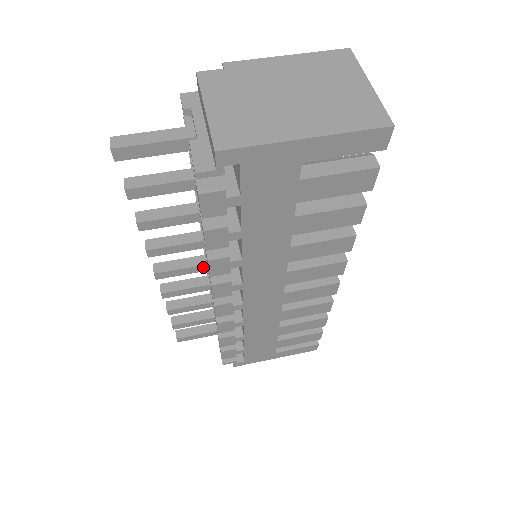
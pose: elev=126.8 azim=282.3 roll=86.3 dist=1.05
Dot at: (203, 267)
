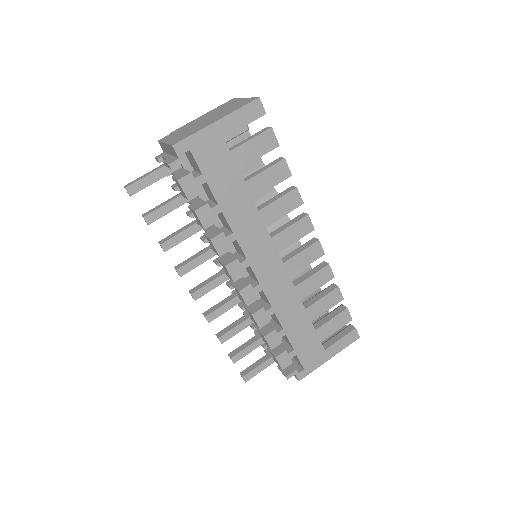
Dot at: (223, 277)
